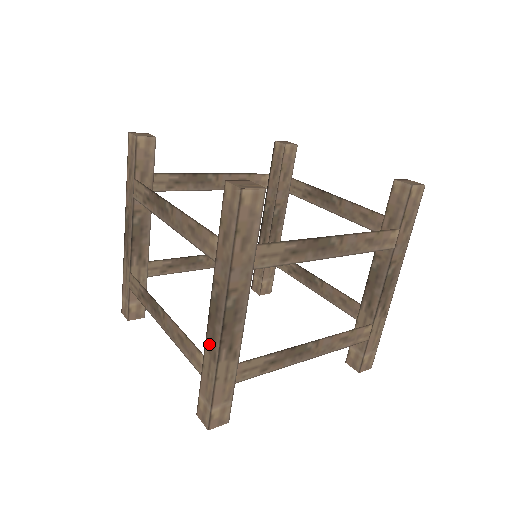
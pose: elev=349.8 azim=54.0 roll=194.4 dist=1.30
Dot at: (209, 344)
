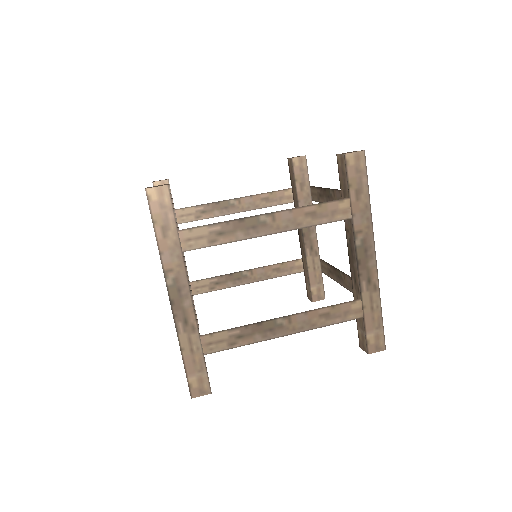
Dot at: occluded
